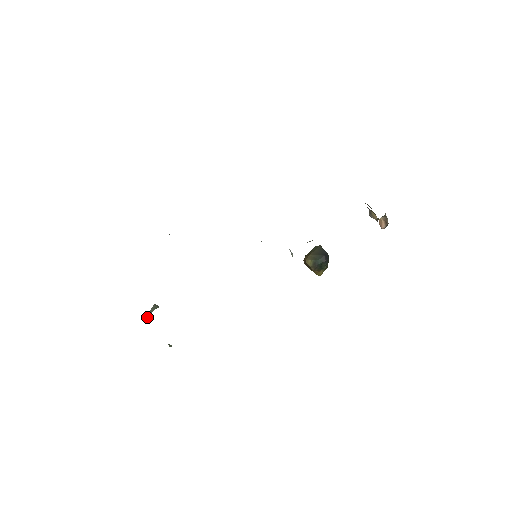
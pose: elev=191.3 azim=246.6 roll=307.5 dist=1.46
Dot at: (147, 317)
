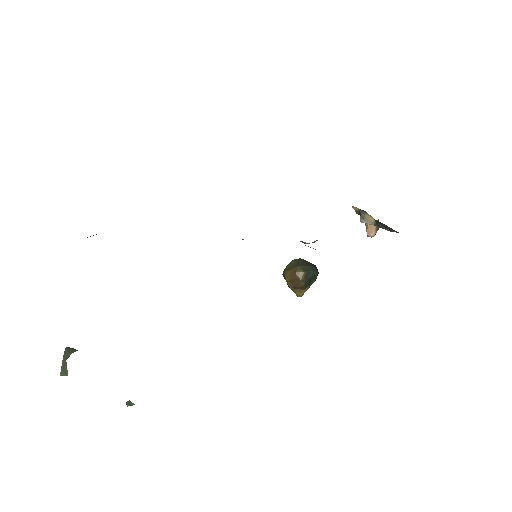
Dot at: occluded
